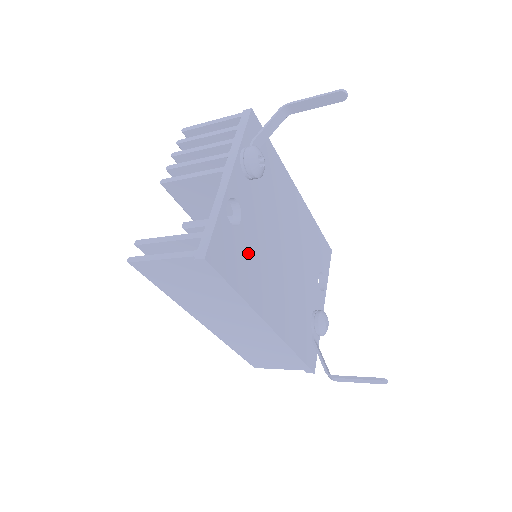
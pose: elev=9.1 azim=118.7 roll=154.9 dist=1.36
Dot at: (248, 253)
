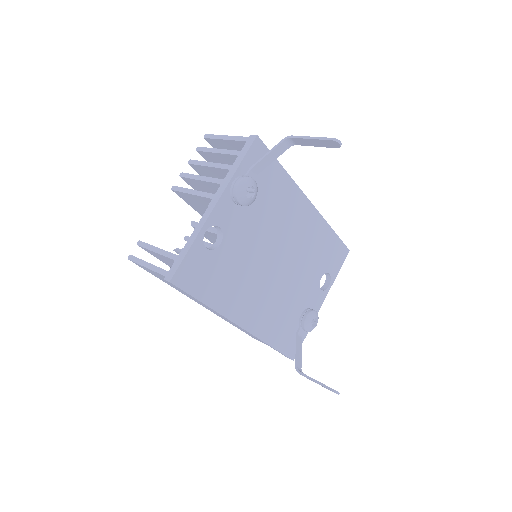
Dot at: (225, 270)
